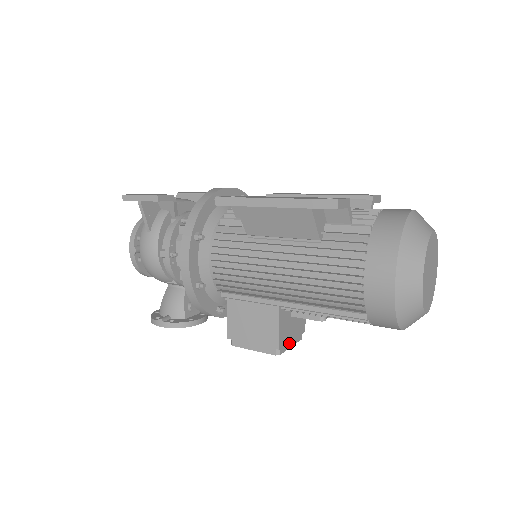
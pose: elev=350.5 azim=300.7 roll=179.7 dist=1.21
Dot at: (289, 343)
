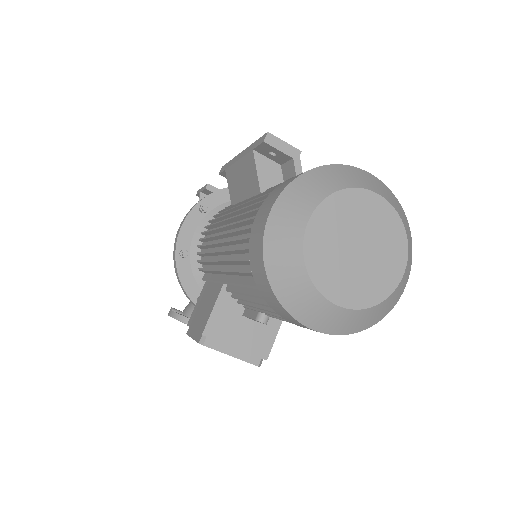
Dot at: (228, 348)
